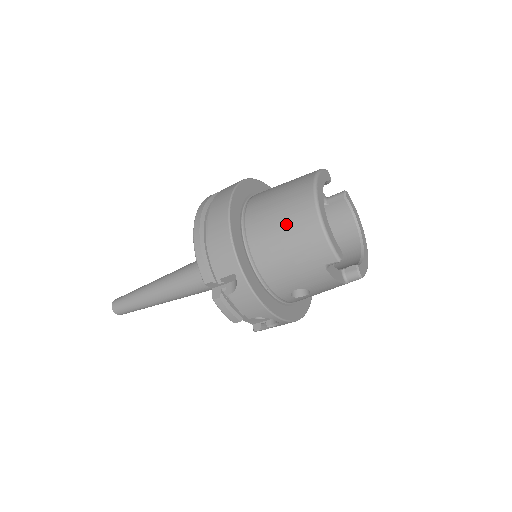
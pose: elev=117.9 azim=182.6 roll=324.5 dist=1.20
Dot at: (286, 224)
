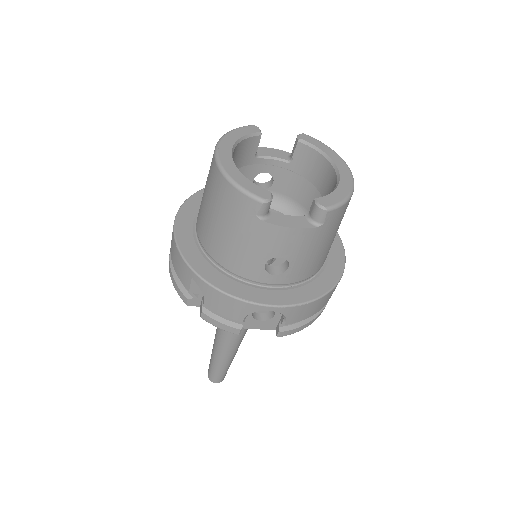
Dot at: (209, 199)
